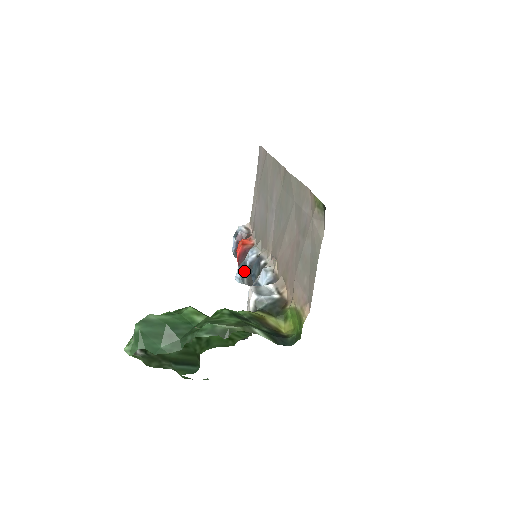
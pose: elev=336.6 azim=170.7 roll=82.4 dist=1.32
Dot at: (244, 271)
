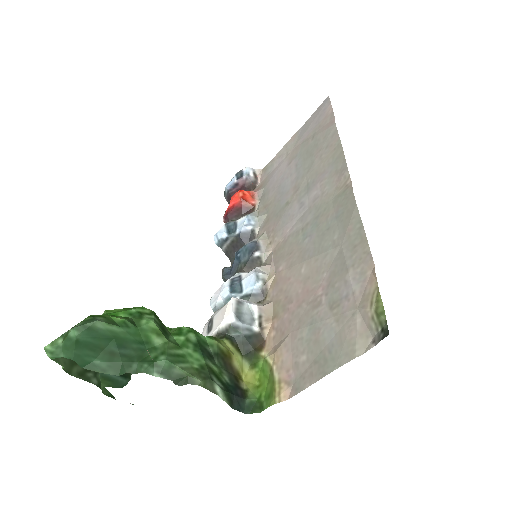
Dot at: (229, 237)
